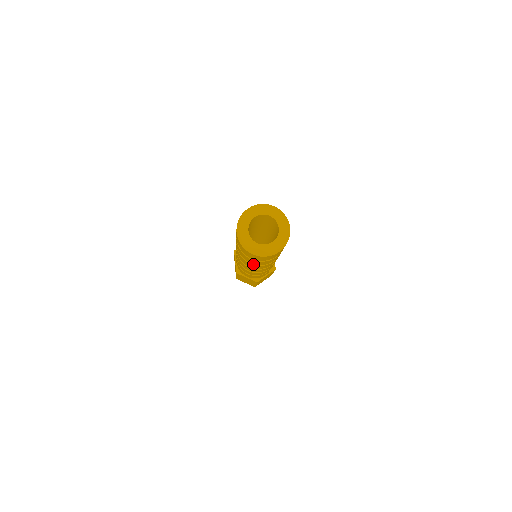
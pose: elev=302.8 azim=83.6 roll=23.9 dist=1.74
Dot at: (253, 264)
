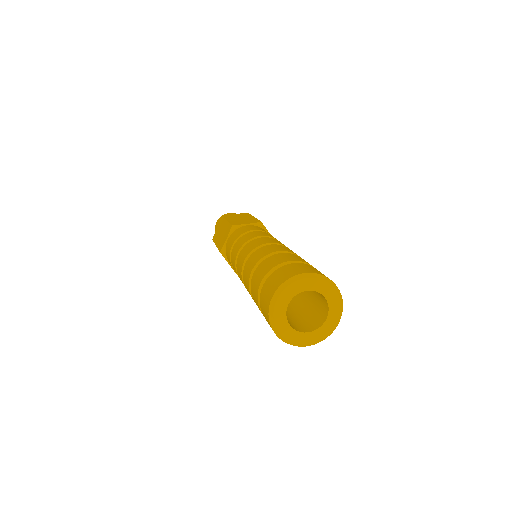
Dot at: occluded
